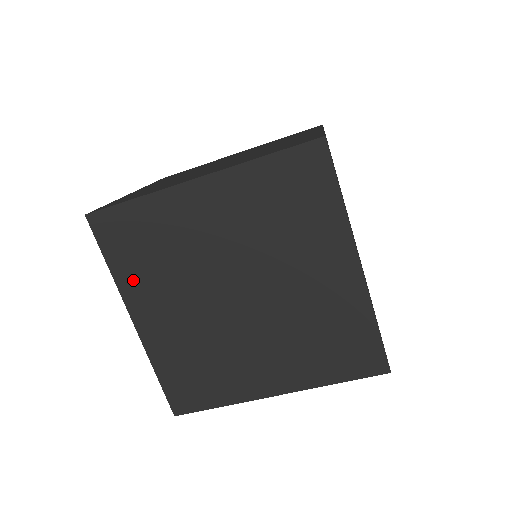
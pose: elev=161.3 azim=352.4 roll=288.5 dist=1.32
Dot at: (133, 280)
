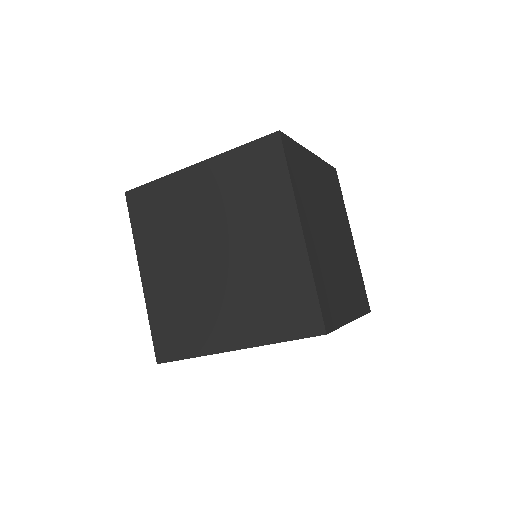
Dot at: (146, 241)
